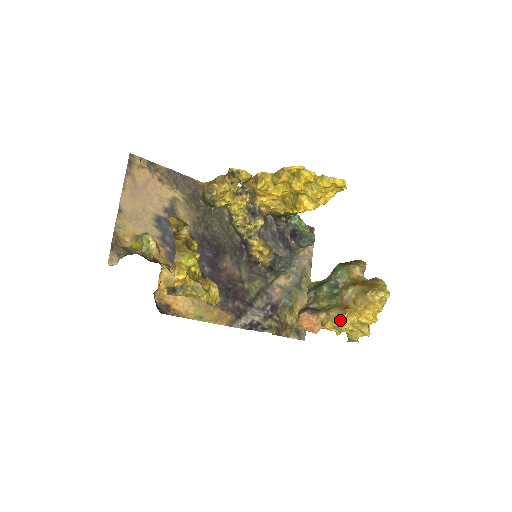
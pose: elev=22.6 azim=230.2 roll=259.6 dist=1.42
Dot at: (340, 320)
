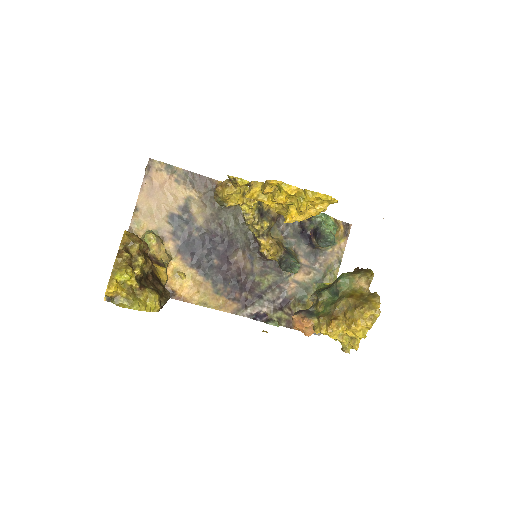
Dot at: (326, 329)
